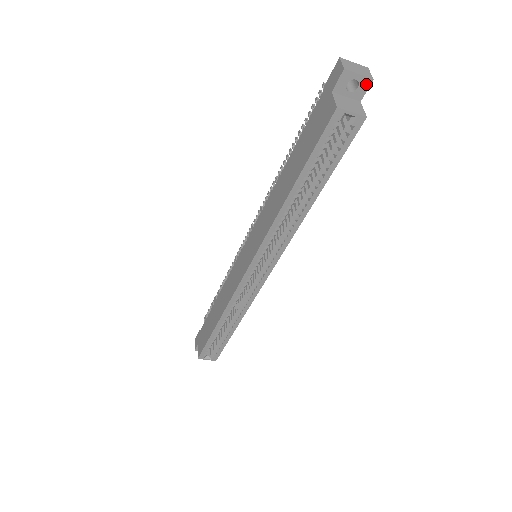
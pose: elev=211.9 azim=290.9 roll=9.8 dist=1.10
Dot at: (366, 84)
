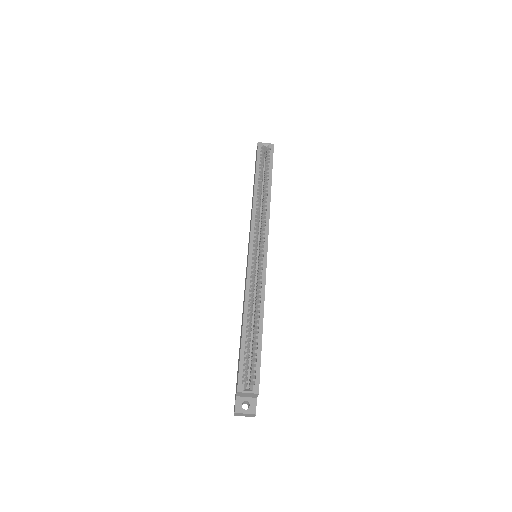
Dot at: occluded
